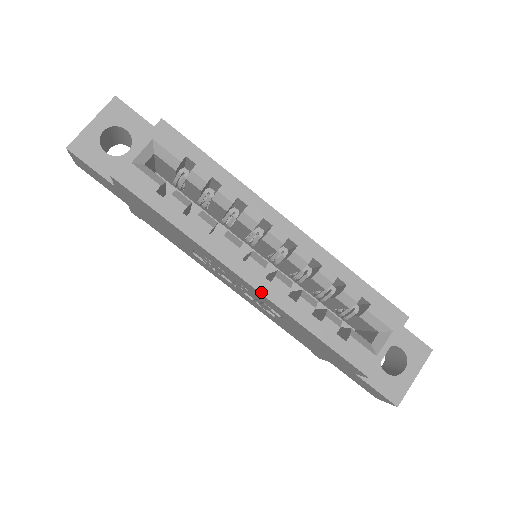
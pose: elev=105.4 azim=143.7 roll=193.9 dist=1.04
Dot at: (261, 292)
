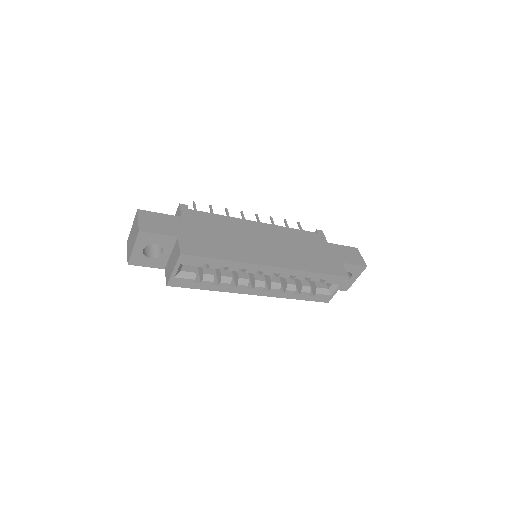
Dot at: occluded
